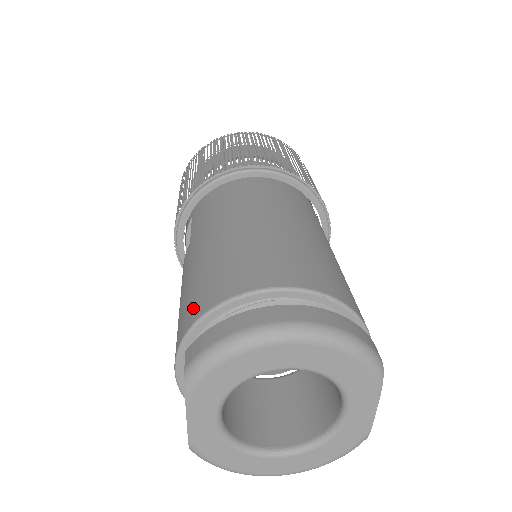
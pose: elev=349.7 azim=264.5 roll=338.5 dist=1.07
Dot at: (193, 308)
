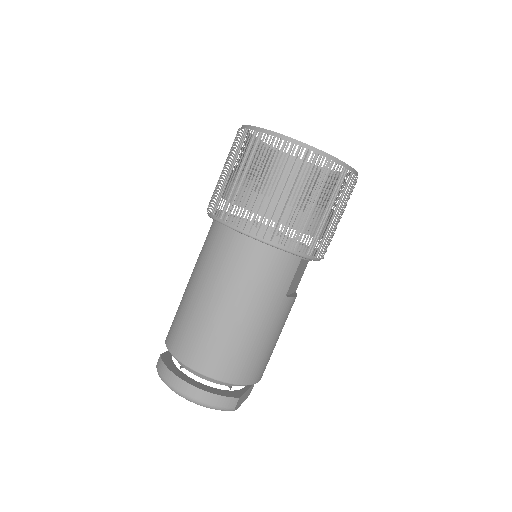
Dot at: (170, 333)
